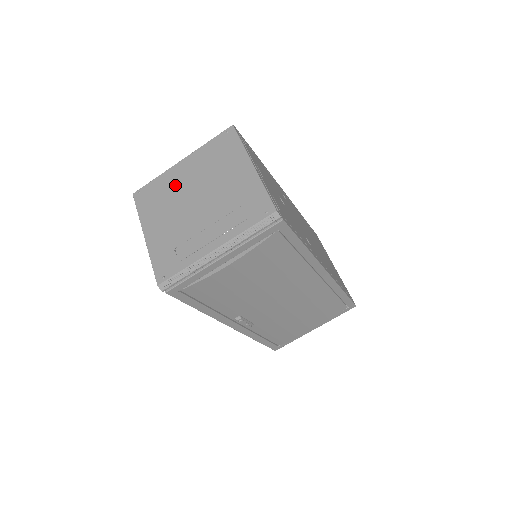
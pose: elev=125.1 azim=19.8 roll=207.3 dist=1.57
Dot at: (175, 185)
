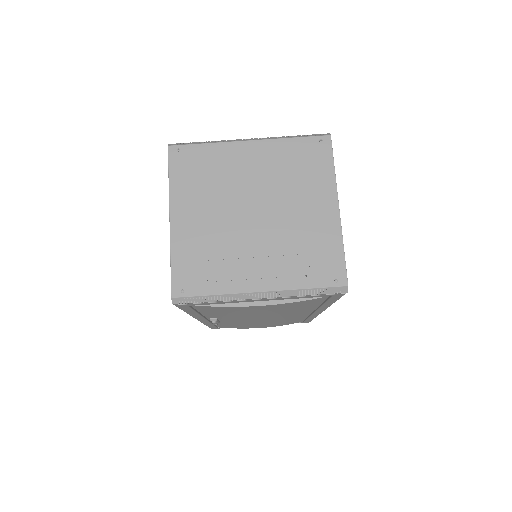
Dot at: (232, 171)
